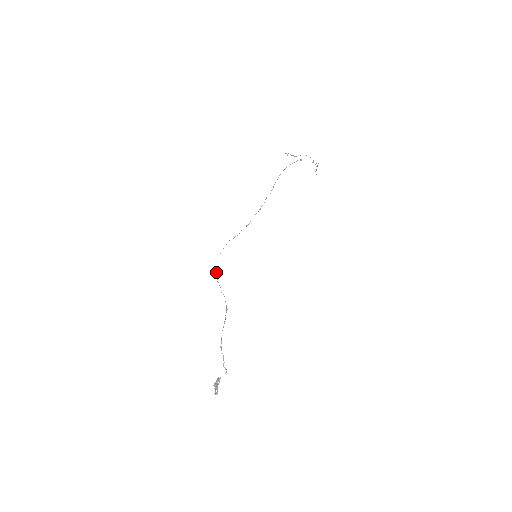
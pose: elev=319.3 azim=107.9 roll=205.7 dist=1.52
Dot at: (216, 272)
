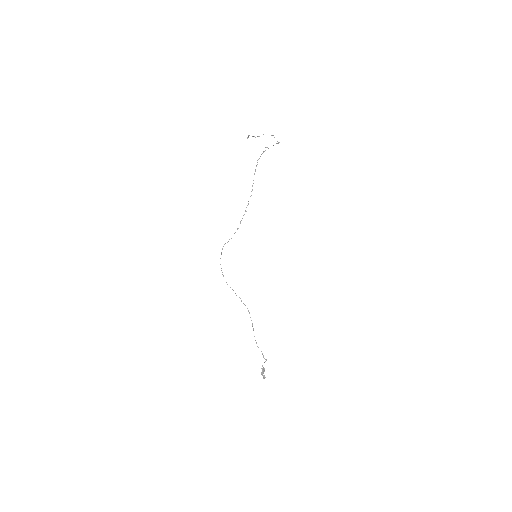
Dot at: (223, 276)
